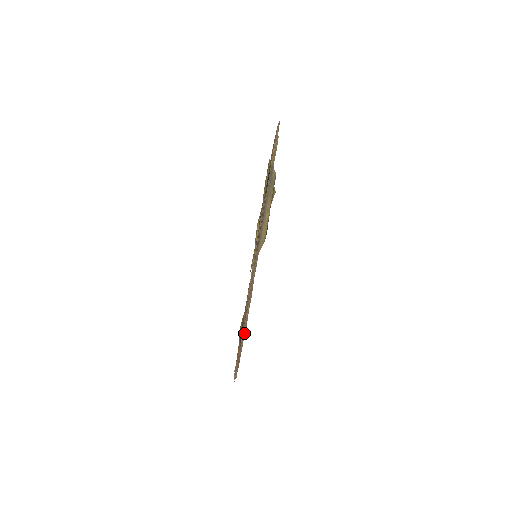
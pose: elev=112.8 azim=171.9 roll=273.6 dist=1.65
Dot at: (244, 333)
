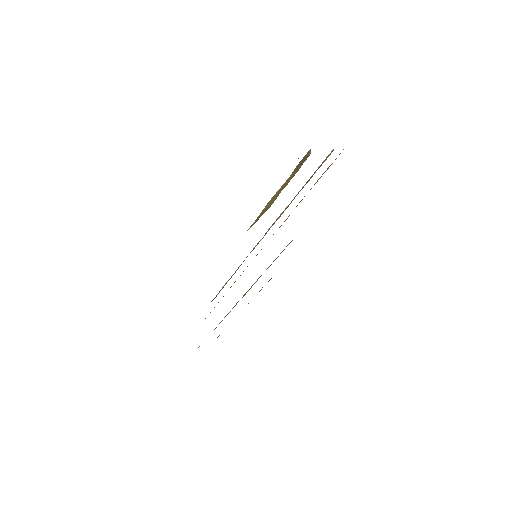
Dot at: occluded
